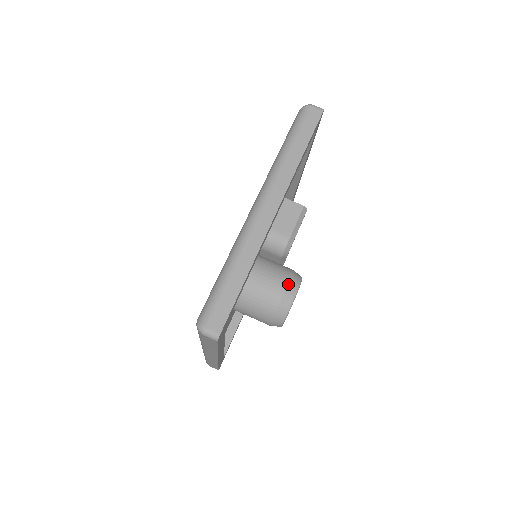
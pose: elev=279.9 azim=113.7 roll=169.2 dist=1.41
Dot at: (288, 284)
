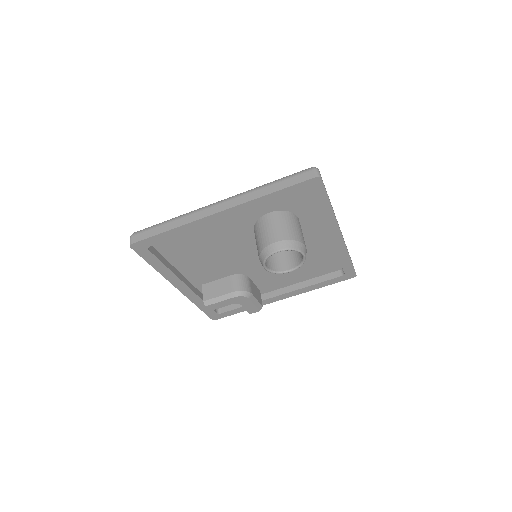
Dot at: occluded
